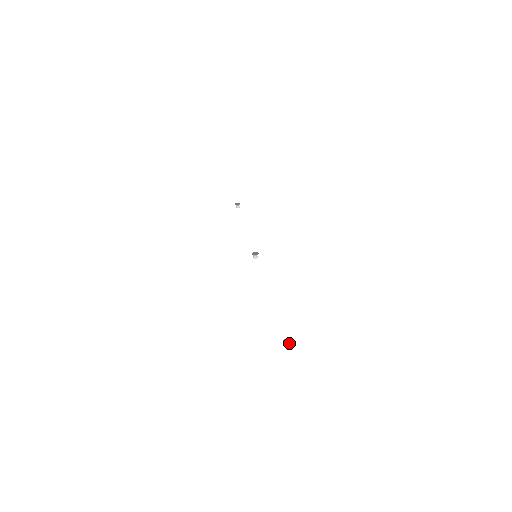
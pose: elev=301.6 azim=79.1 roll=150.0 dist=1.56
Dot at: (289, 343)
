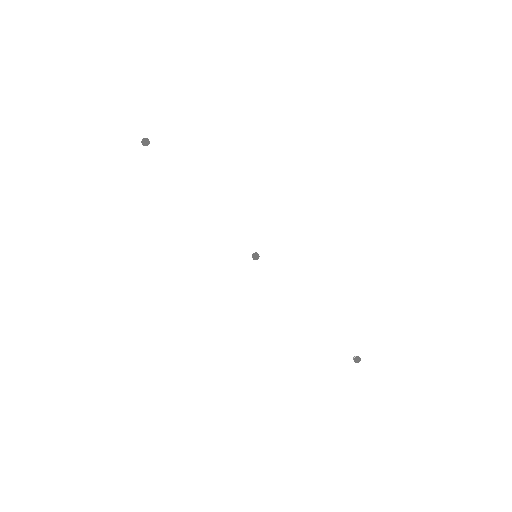
Dot at: (355, 356)
